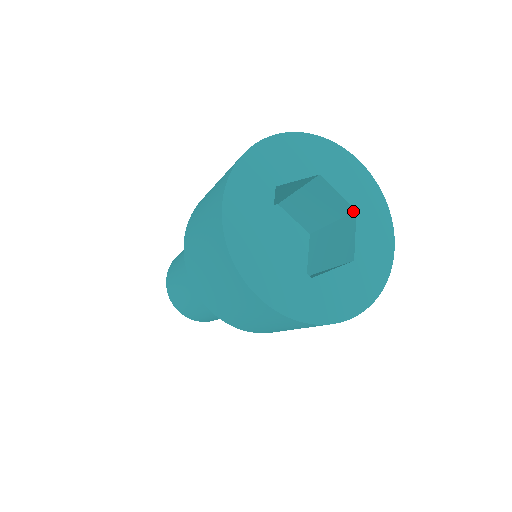
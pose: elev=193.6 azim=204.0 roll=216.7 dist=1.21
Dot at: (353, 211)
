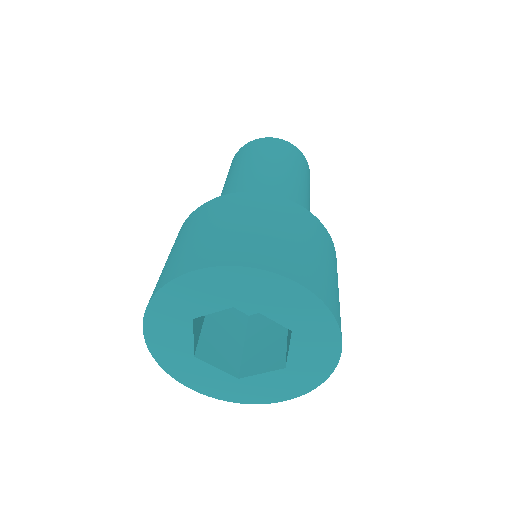
Dot at: (291, 327)
